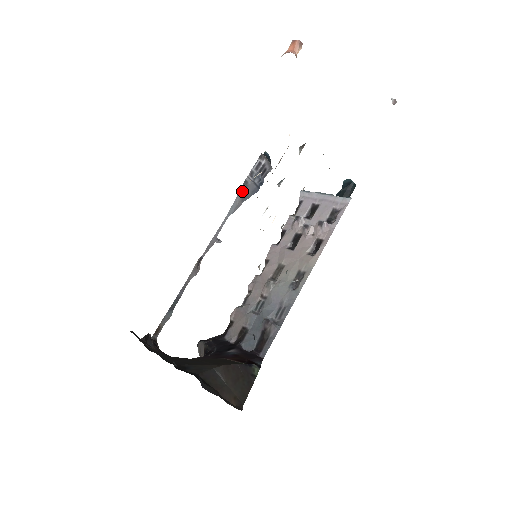
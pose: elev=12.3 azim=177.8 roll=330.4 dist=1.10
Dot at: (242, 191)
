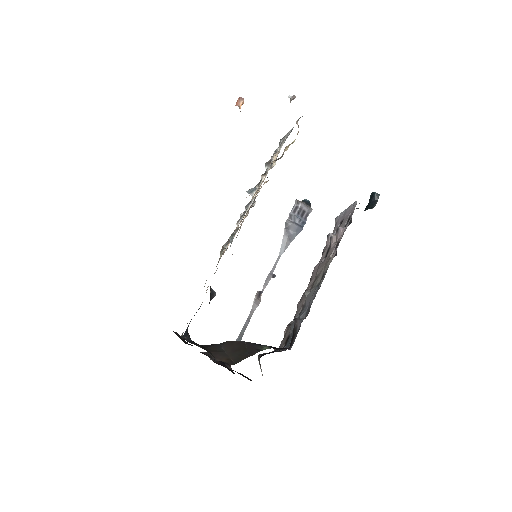
Dot at: (286, 232)
